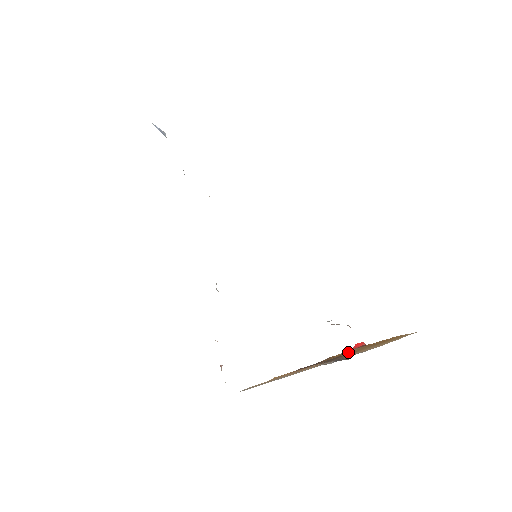
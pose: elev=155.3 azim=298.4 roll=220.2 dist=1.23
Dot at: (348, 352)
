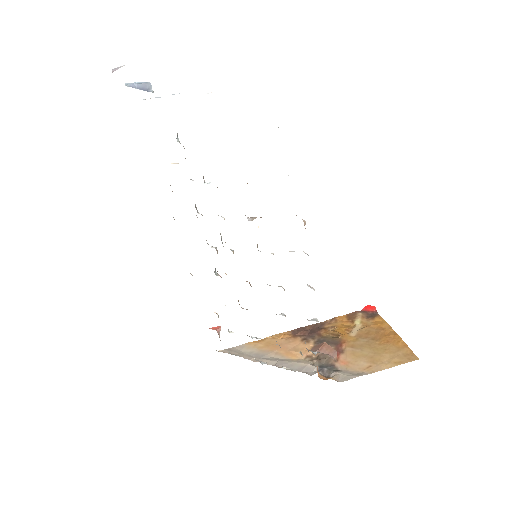
Dot at: (347, 334)
